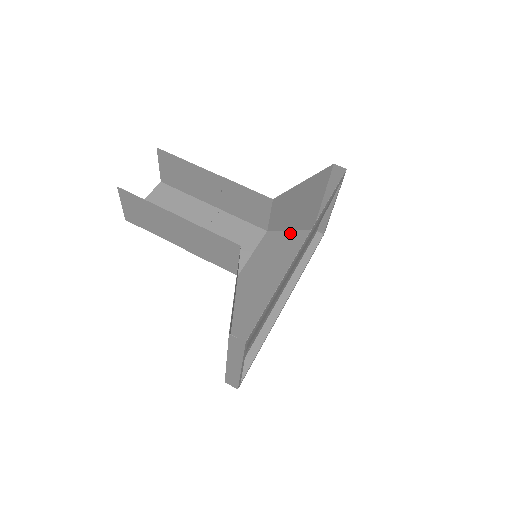
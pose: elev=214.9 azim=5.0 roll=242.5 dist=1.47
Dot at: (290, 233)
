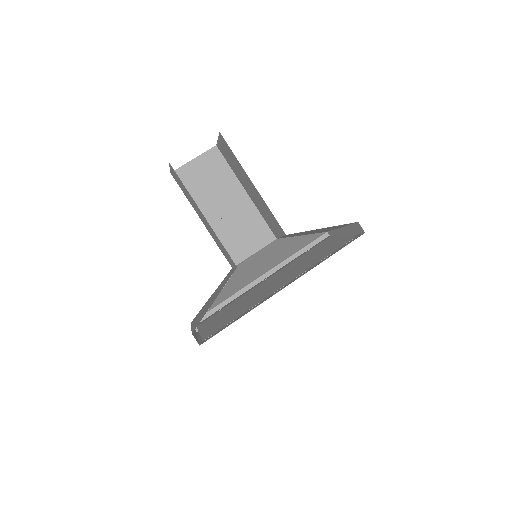
Dot at: (300, 237)
